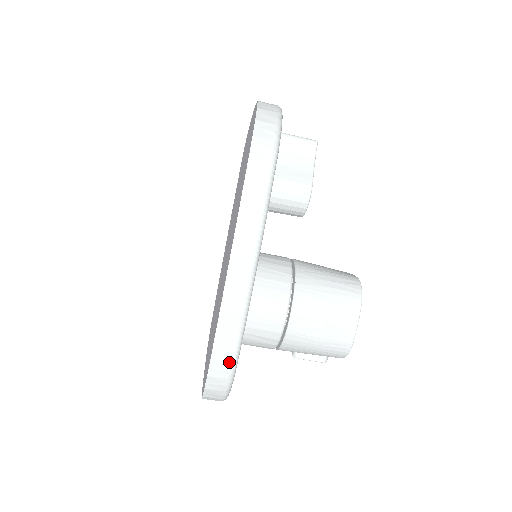
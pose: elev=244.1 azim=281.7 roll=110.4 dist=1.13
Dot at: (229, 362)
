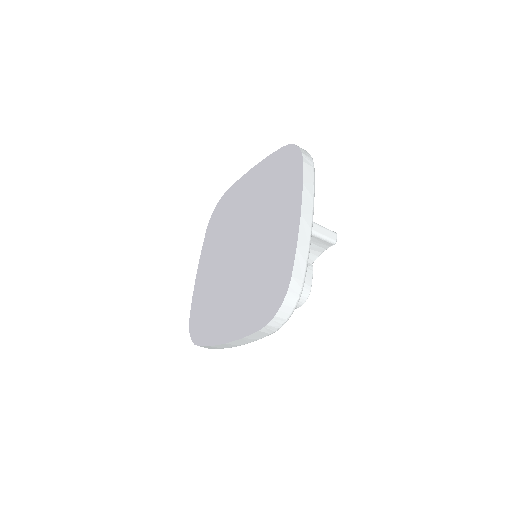
Dot at: occluded
